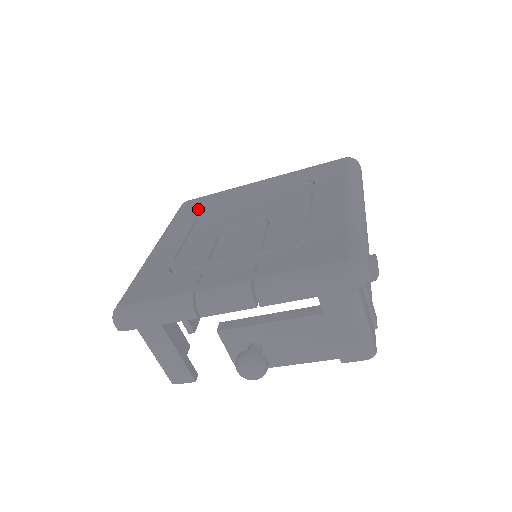
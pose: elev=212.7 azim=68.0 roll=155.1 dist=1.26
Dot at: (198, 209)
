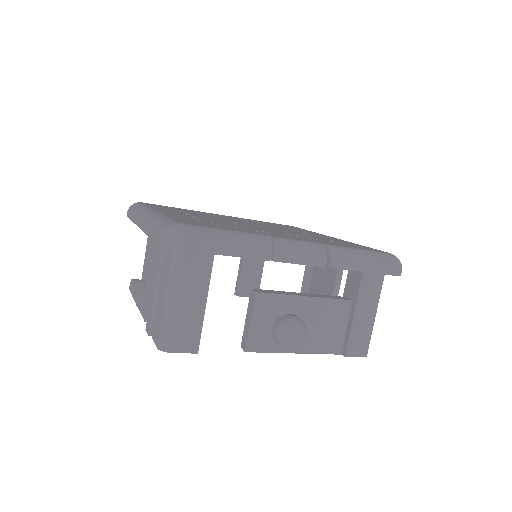
Dot at: (171, 208)
